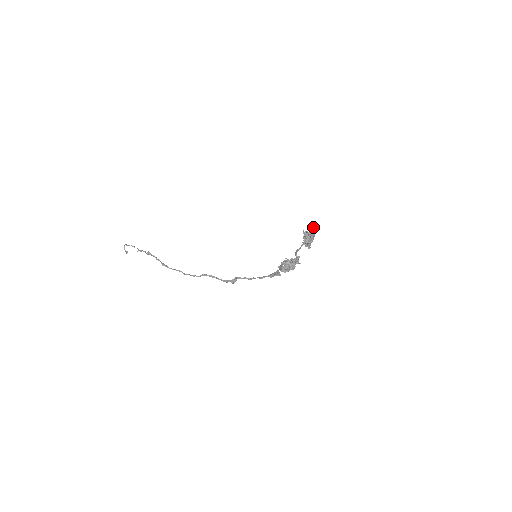
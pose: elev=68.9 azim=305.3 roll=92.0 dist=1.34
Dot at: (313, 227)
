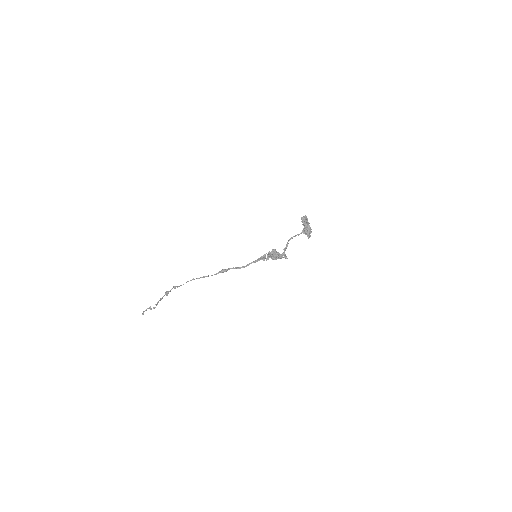
Dot at: (311, 232)
